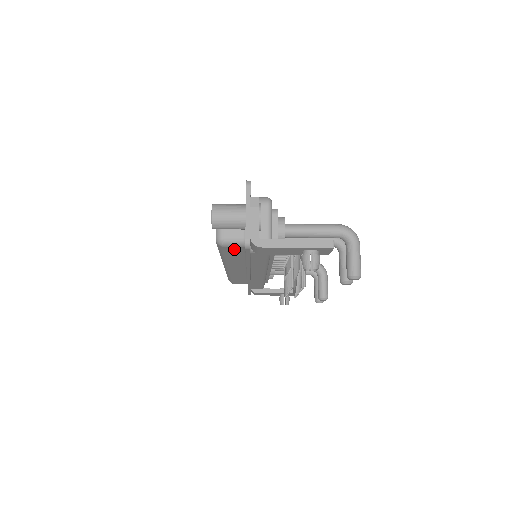
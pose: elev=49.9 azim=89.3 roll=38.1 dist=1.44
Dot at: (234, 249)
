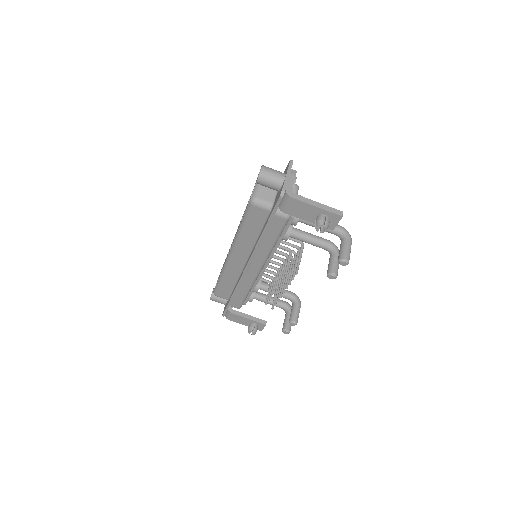
Dot at: (259, 214)
